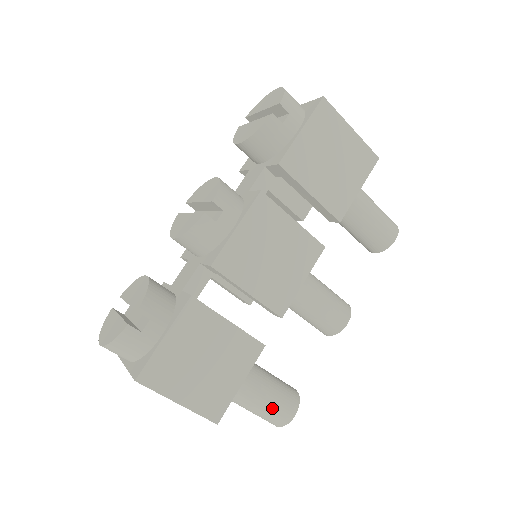
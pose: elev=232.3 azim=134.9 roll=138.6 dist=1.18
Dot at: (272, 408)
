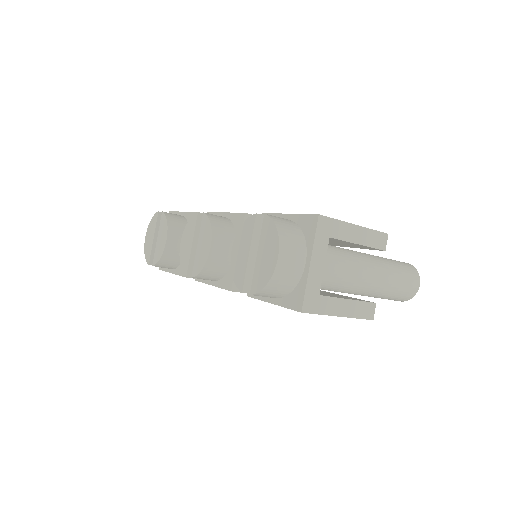
Dot at: occluded
